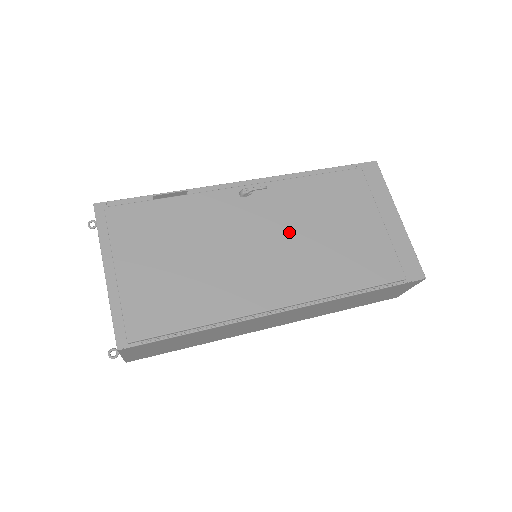
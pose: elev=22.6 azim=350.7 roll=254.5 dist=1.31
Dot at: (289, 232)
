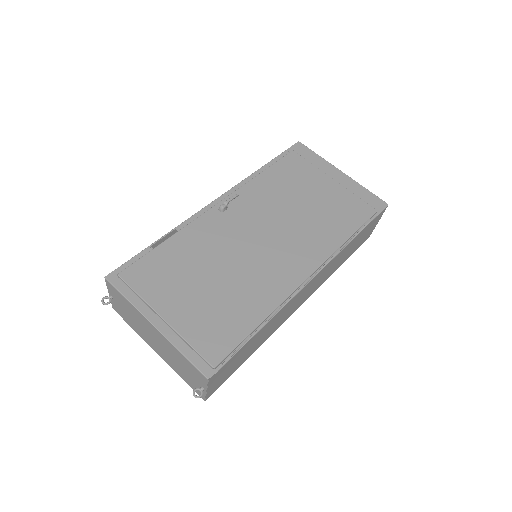
Dot at: (276, 220)
